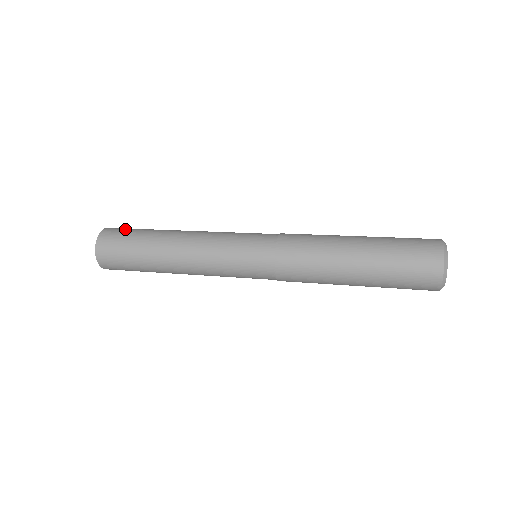
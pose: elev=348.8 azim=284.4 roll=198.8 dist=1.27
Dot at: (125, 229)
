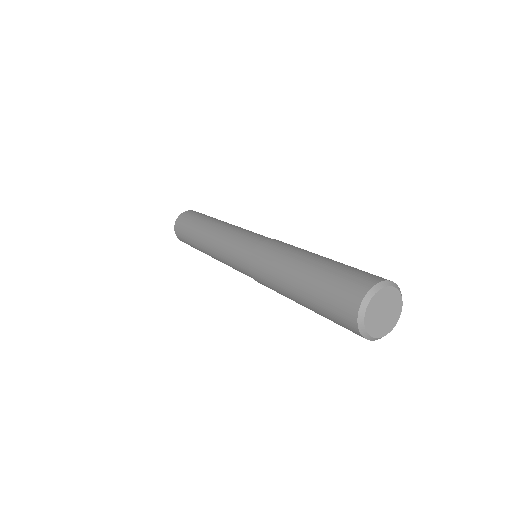
Dot at: occluded
